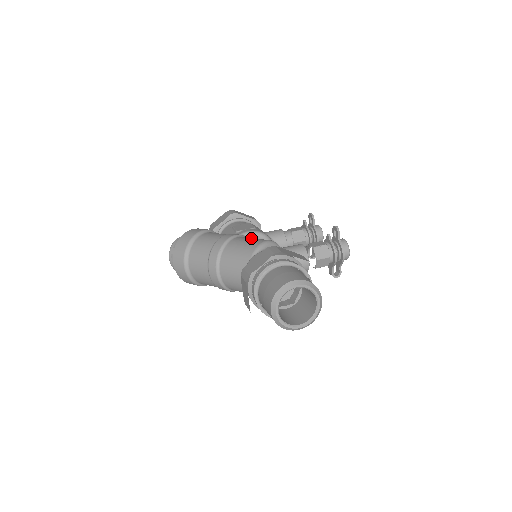
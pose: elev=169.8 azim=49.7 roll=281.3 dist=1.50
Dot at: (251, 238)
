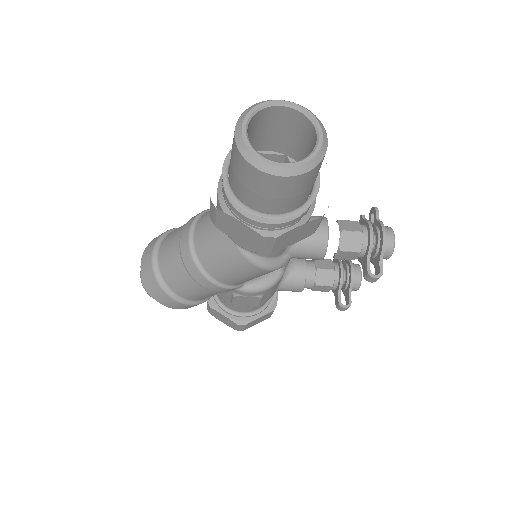
Dot at: occluded
